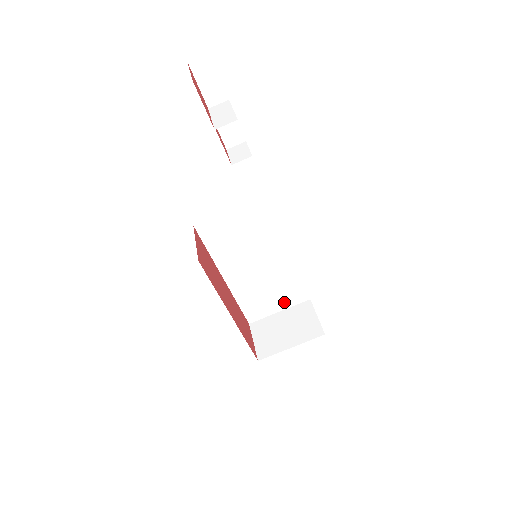
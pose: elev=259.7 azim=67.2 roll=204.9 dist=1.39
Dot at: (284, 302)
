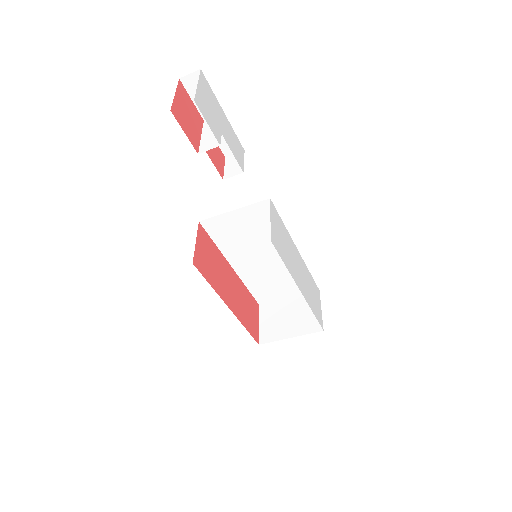
Dot at: (293, 290)
